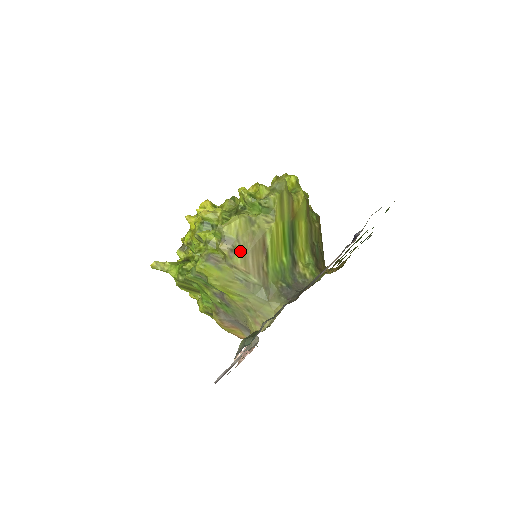
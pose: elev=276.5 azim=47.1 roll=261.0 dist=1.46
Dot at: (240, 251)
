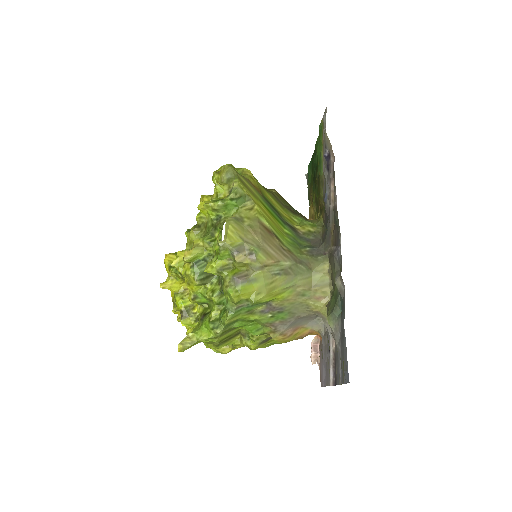
Dot at: (257, 249)
